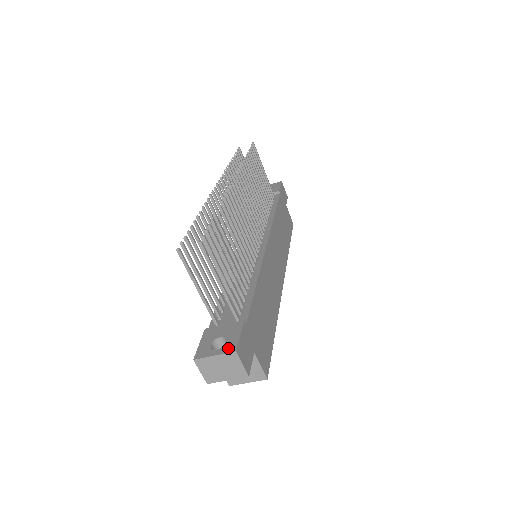
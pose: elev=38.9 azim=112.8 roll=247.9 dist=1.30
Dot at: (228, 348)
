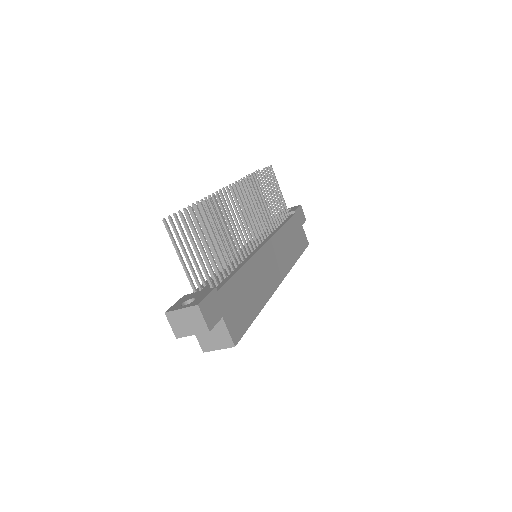
Dot at: (193, 303)
